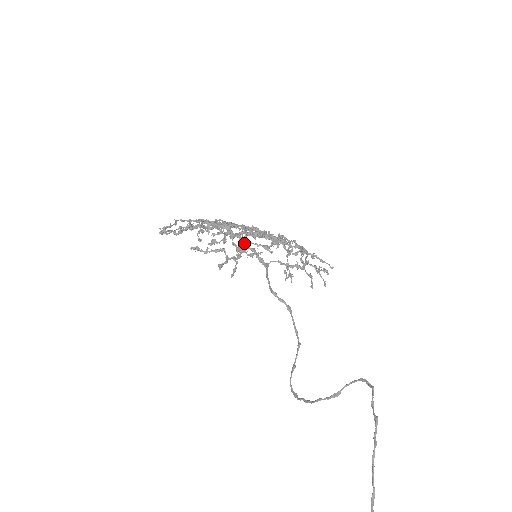
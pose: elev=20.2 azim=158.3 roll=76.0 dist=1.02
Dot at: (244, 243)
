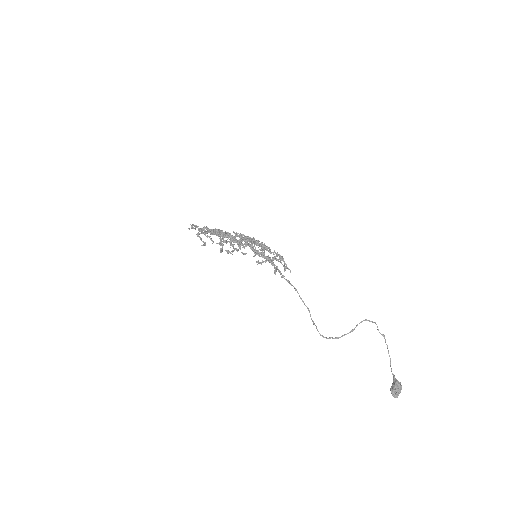
Dot at: (261, 250)
